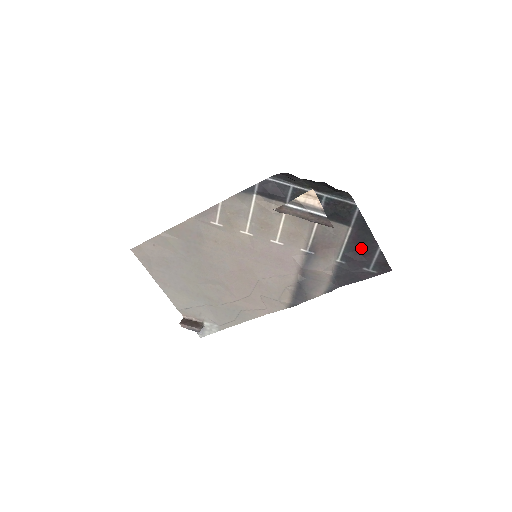
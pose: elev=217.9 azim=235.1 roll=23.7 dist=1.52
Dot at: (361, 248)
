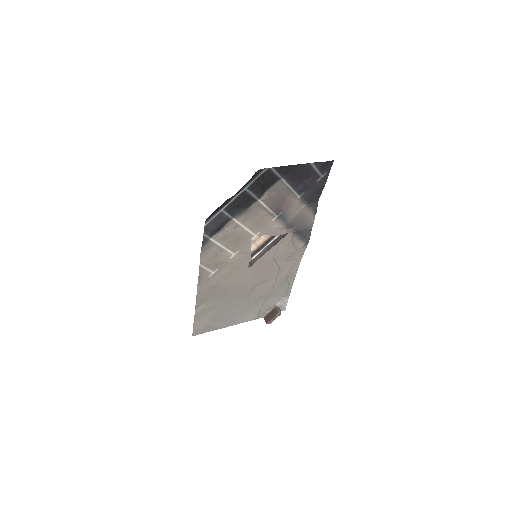
Dot at: (302, 177)
